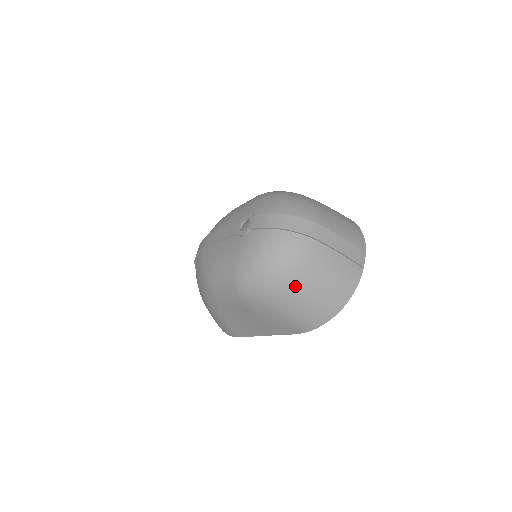
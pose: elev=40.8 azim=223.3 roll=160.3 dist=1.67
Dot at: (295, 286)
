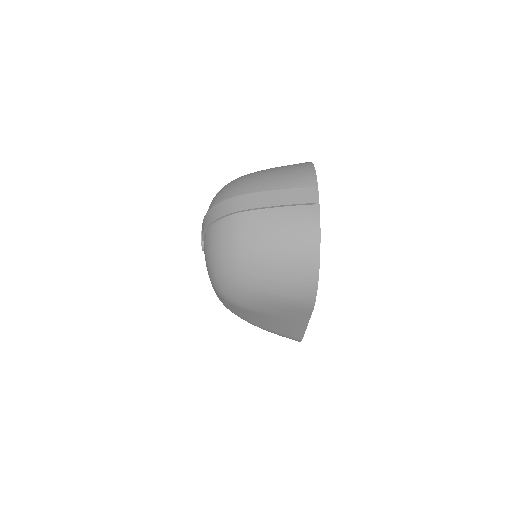
Dot at: (253, 267)
